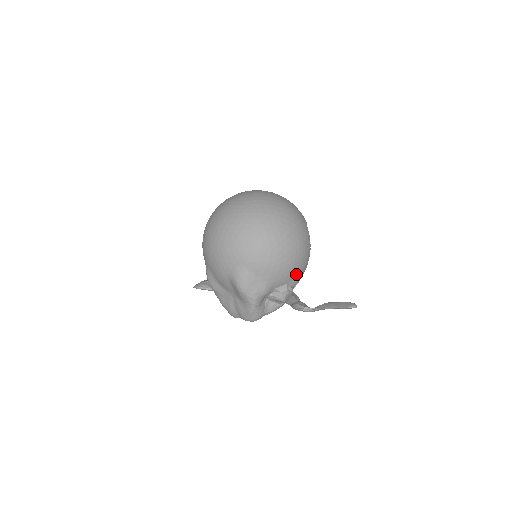
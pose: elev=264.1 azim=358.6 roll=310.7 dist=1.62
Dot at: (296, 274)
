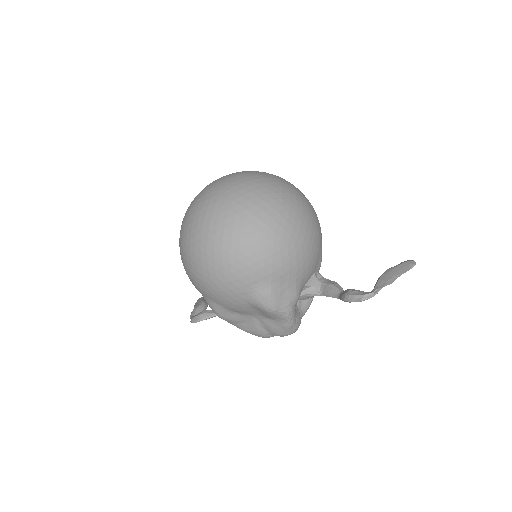
Dot at: (319, 256)
